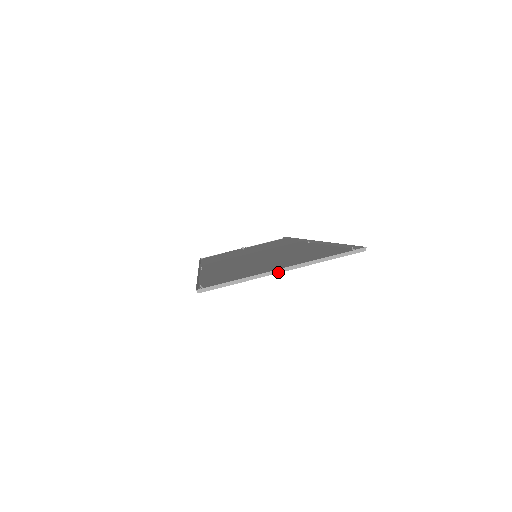
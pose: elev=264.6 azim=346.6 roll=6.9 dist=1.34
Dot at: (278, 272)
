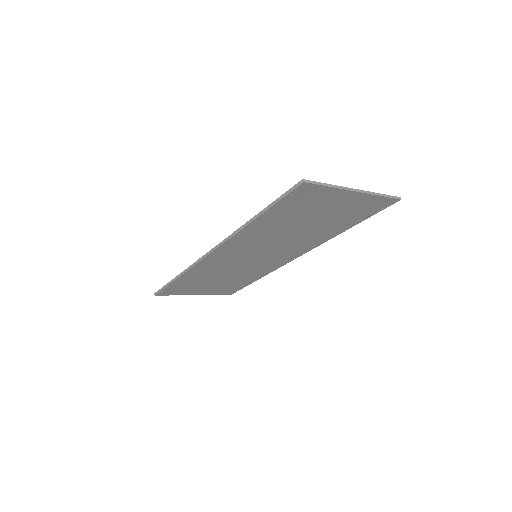
Dot at: (353, 190)
